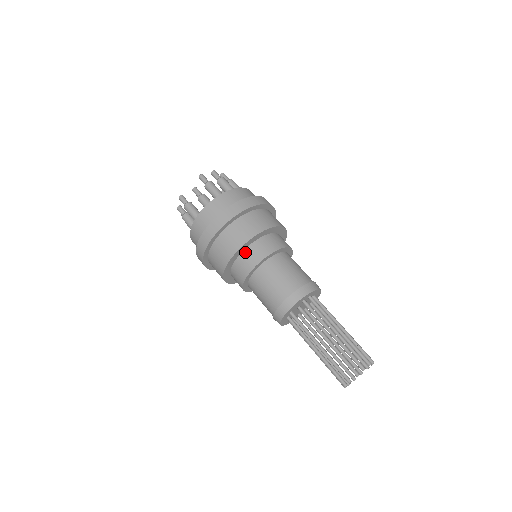
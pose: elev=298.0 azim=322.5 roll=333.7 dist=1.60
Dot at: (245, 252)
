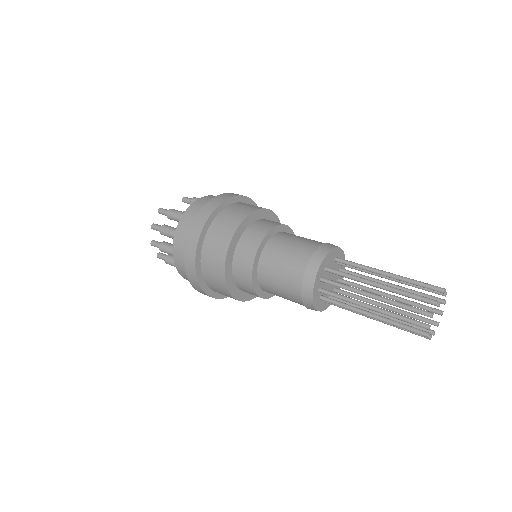
Dot at: (256, 222)
